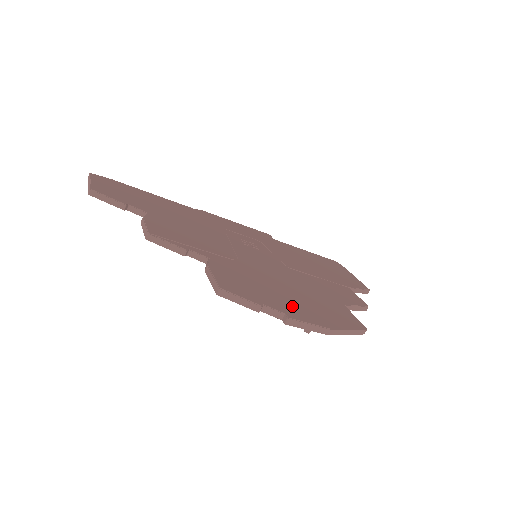
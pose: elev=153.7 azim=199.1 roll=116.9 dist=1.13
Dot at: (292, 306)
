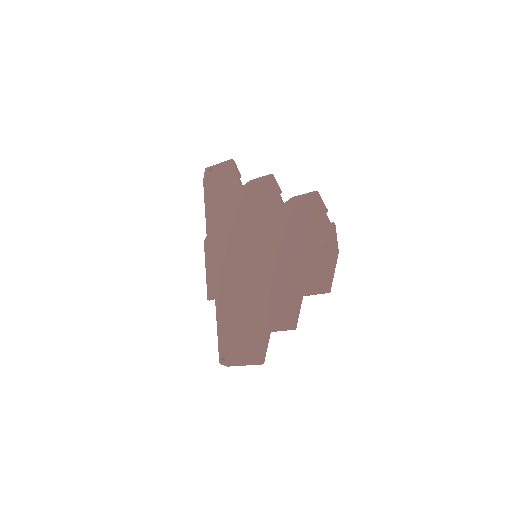
Dot at: (321, 237)
